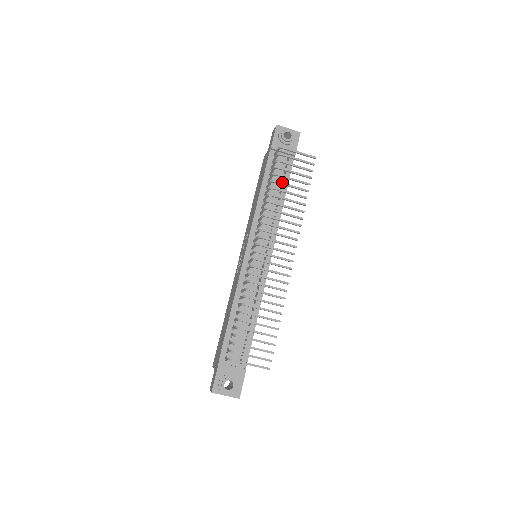
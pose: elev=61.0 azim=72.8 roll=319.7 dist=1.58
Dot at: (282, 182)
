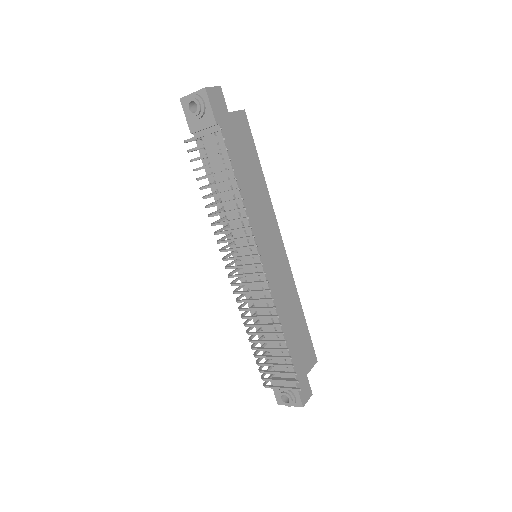
Dot at: (207, 186)
